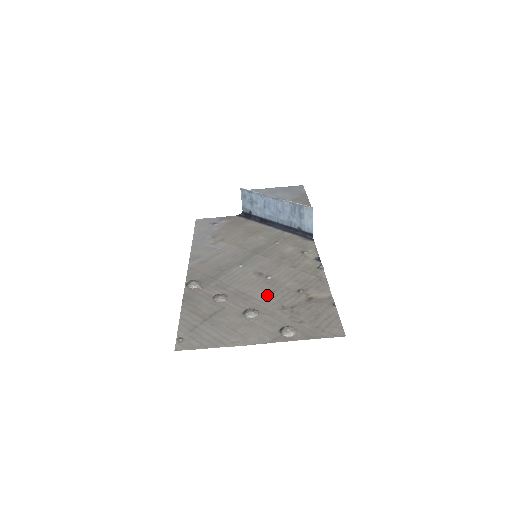
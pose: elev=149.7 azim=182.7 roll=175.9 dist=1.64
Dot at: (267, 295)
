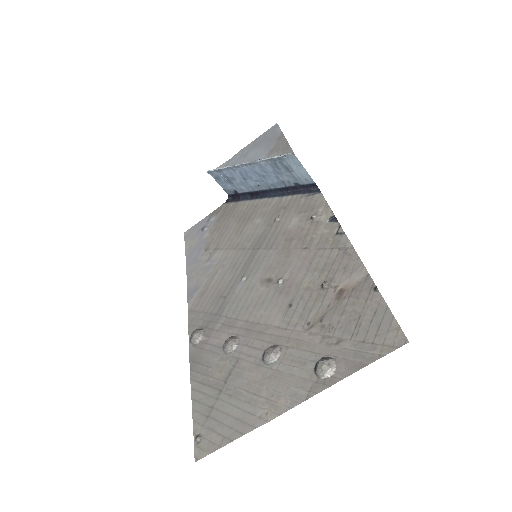
Dot at: (284, 313)
